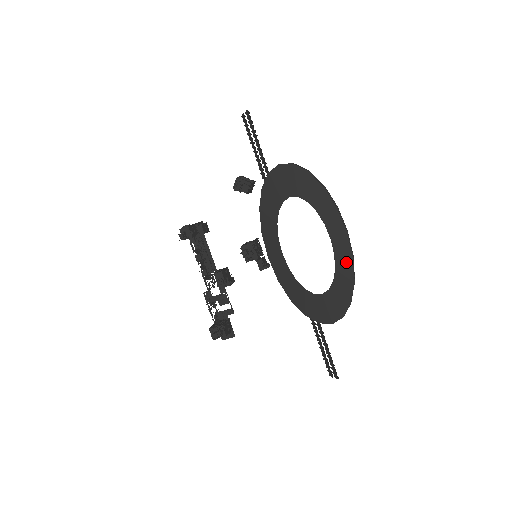
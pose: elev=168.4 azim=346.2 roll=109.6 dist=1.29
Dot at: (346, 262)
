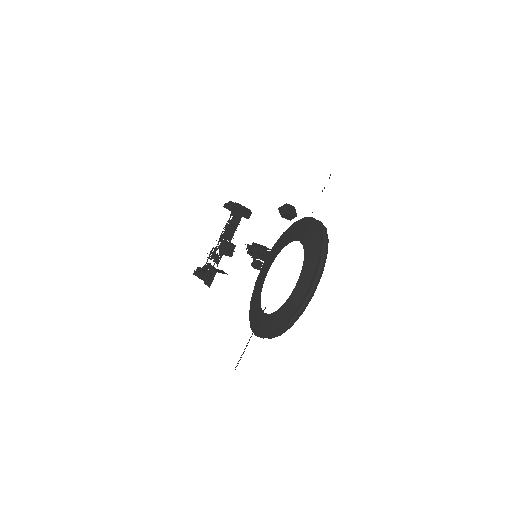
Dot at: (291, 309)
